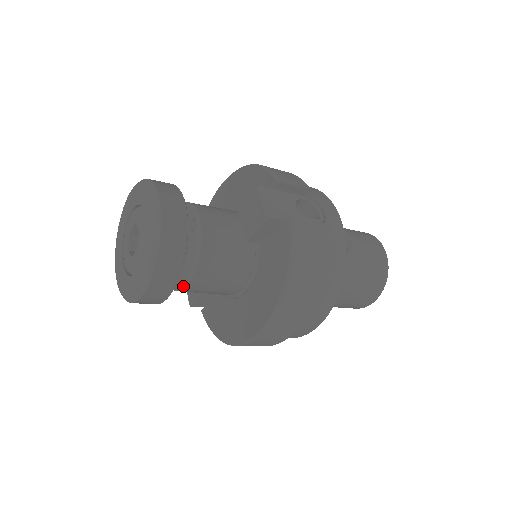
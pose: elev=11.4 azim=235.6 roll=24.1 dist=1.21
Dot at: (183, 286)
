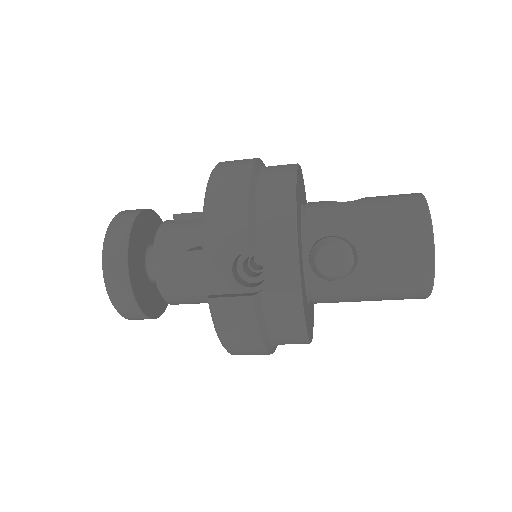
Dot at: occluded
